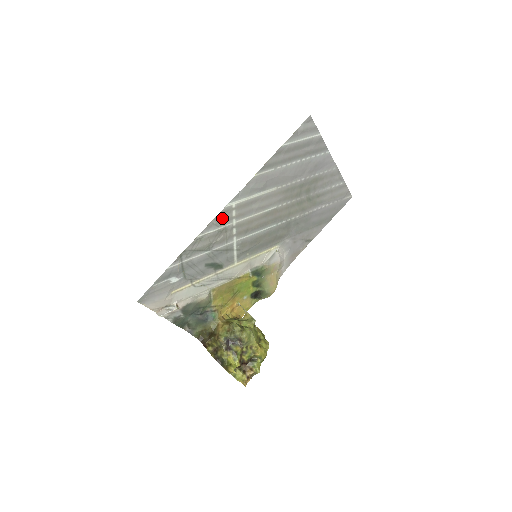
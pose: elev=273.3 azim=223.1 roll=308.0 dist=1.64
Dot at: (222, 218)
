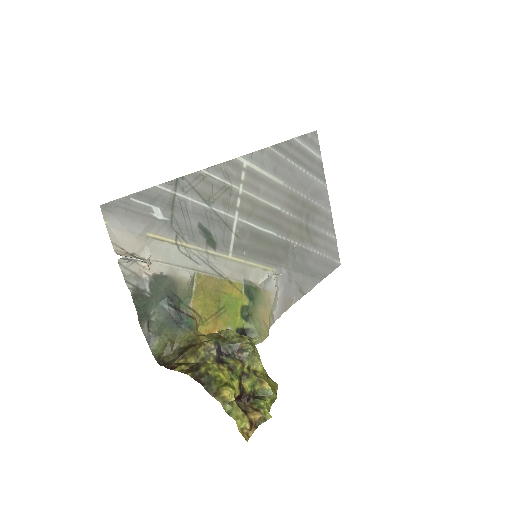
Dot at: (231, 171)
